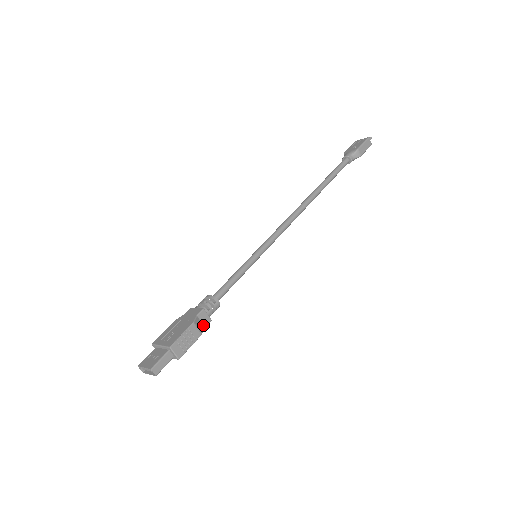
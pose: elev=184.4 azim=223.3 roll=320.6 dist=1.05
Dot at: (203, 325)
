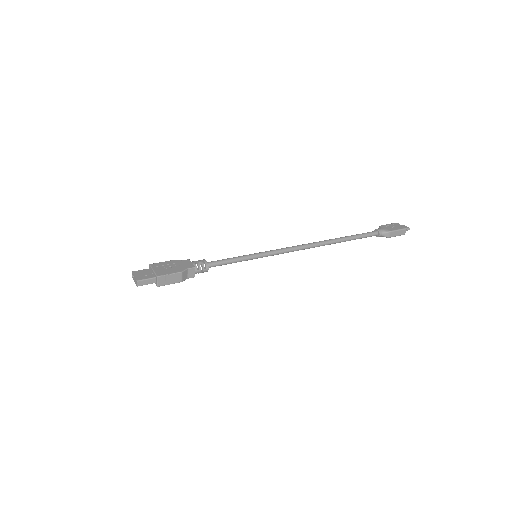
Dot at: (187, 277)
